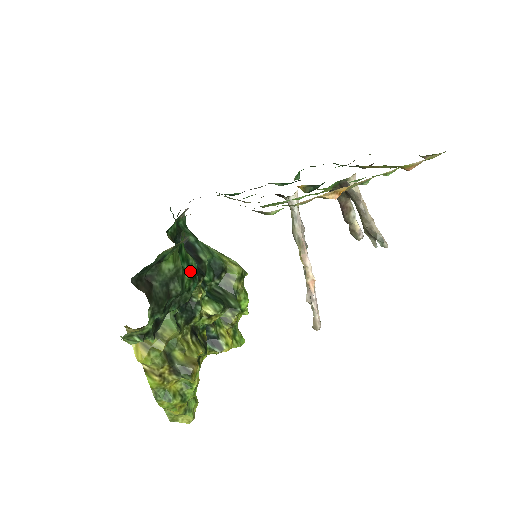
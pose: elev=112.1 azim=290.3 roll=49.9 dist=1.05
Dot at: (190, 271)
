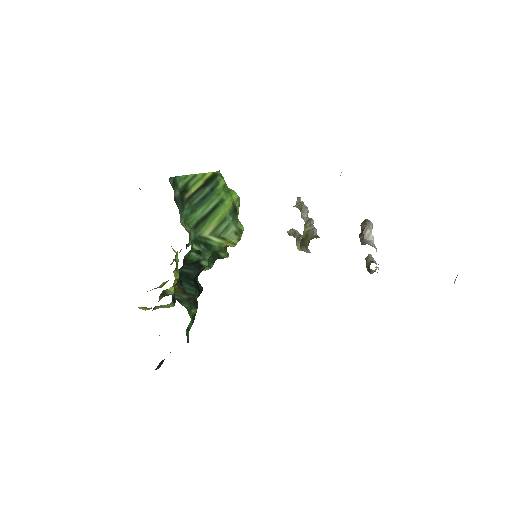
Dot at: (193, 316)
